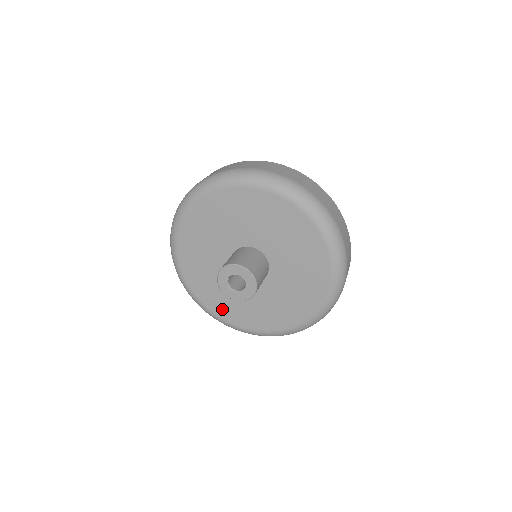
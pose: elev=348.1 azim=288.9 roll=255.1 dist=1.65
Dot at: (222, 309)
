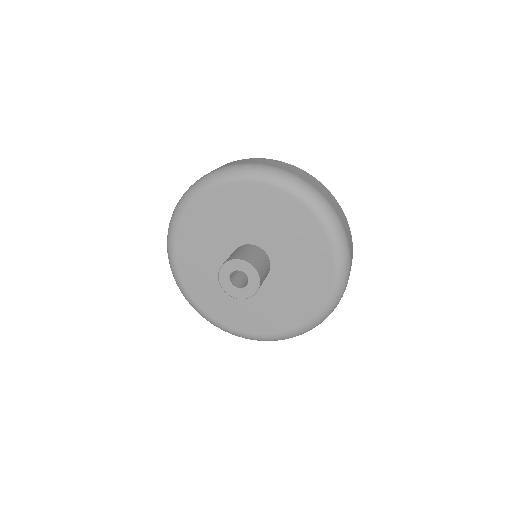
Dot at: (247, 324)
